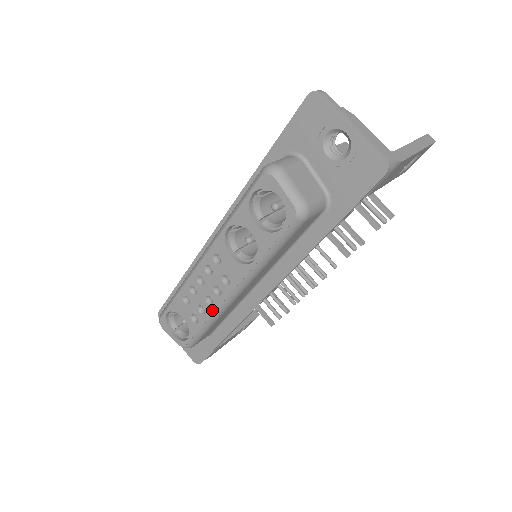
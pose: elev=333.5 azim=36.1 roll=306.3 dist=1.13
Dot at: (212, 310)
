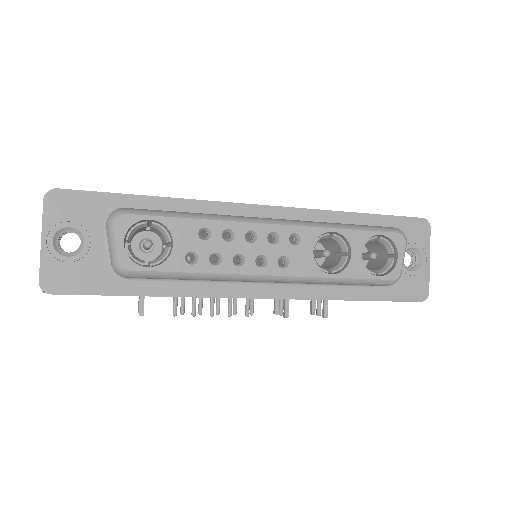
Dot at: (231, 270)
